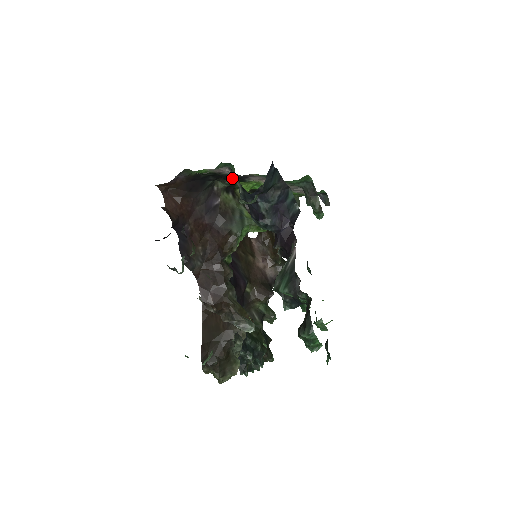
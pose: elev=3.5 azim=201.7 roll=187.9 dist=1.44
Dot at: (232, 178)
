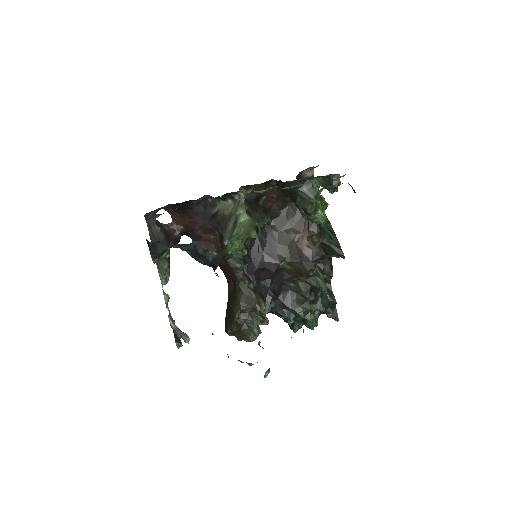
Dot at: occluded
